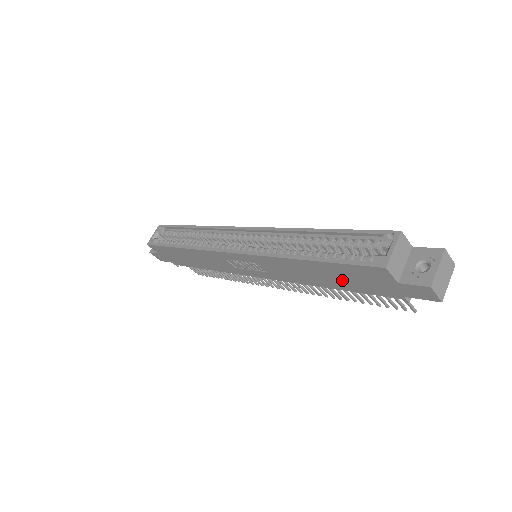
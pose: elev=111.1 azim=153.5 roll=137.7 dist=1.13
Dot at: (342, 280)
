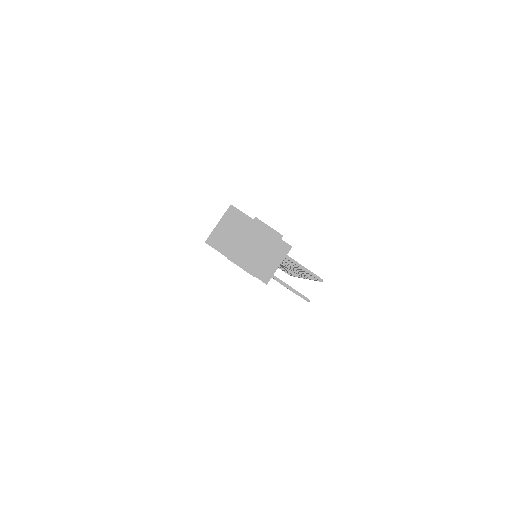
Dot at: occluded
